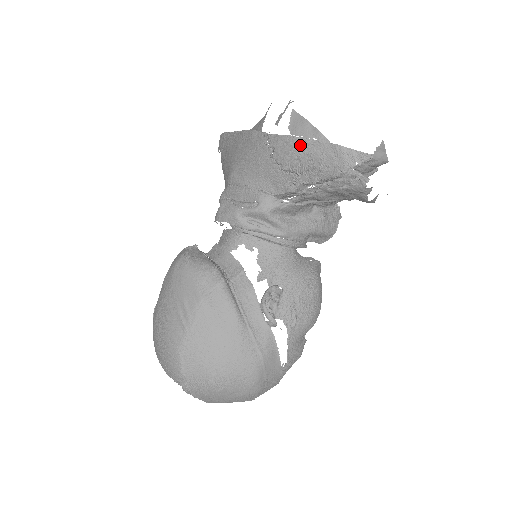
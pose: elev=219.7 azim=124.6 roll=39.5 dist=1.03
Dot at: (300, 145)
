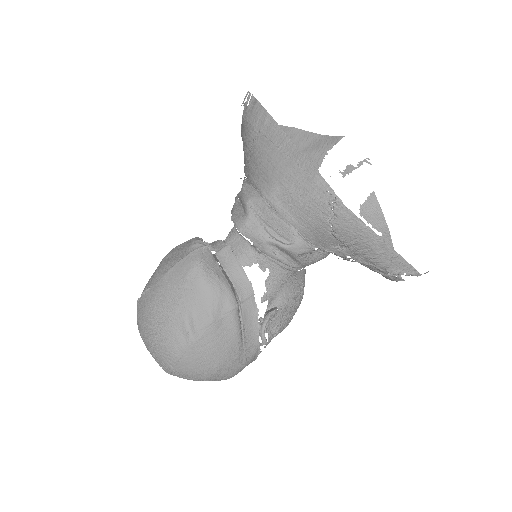
Dot at: (365, 234)
